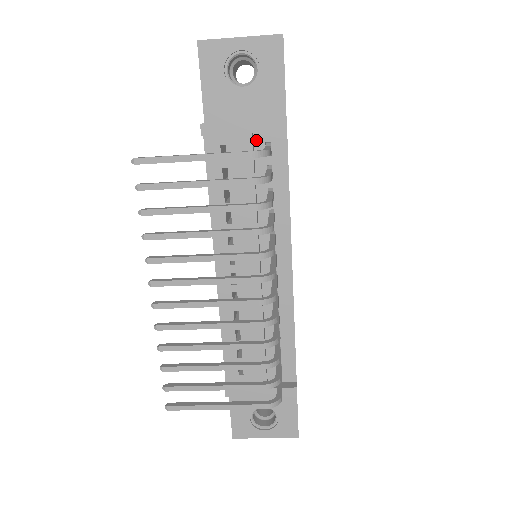
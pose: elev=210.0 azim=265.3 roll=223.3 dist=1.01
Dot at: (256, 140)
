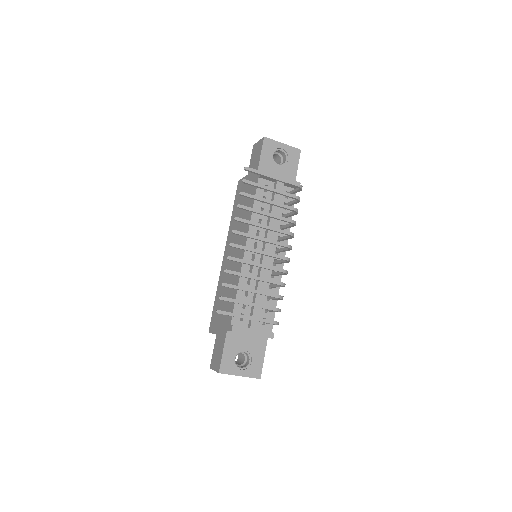
Dot at: occluded
